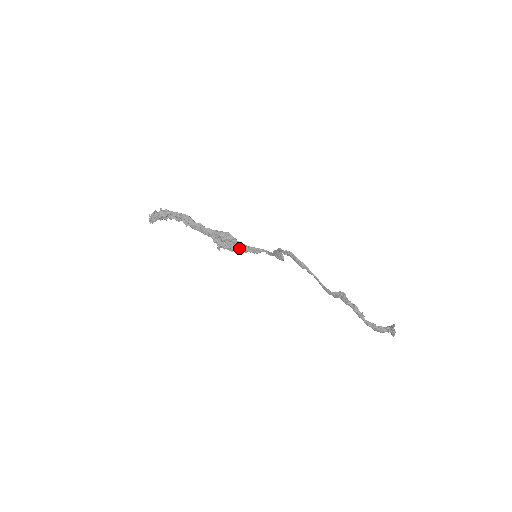
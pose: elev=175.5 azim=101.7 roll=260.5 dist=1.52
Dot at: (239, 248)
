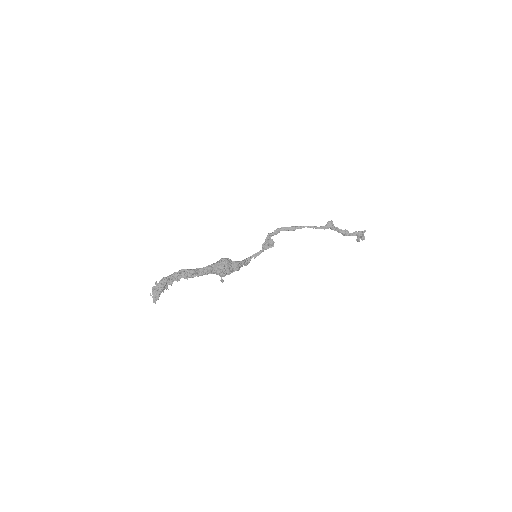
Dot at: (237, 265)
